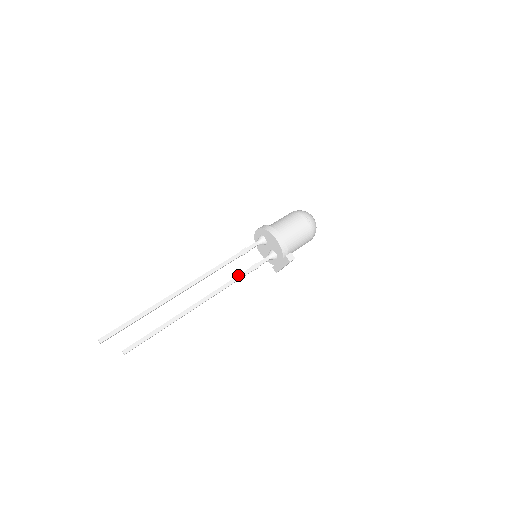
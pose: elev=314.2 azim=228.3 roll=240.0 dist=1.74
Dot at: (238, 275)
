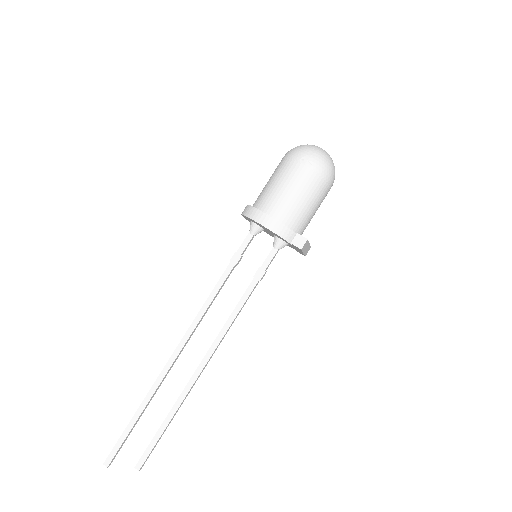
Dot at: occluded
